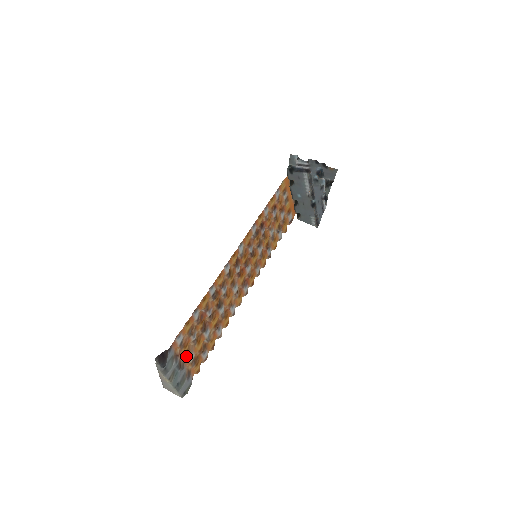
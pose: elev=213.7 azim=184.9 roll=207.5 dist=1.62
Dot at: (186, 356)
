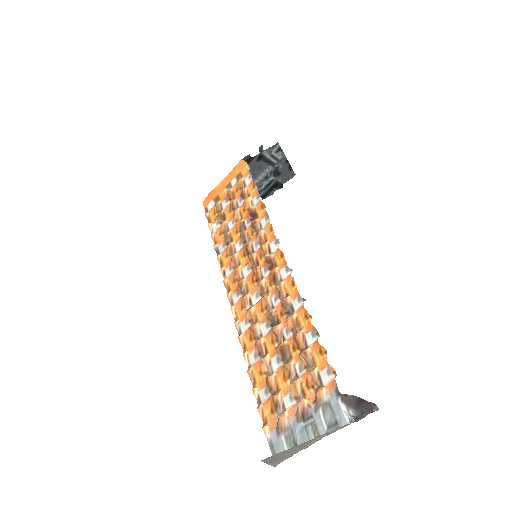
Dot at: (301, 400)
